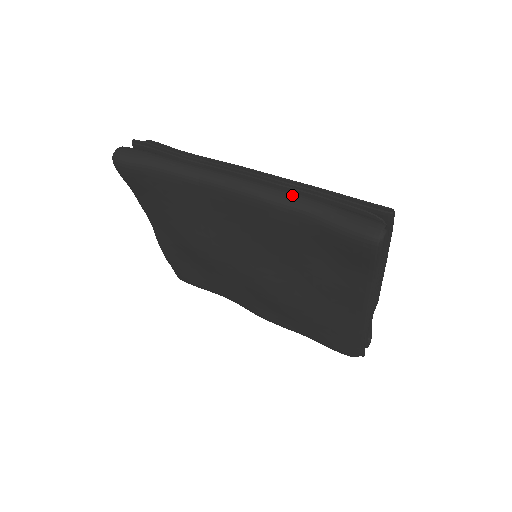
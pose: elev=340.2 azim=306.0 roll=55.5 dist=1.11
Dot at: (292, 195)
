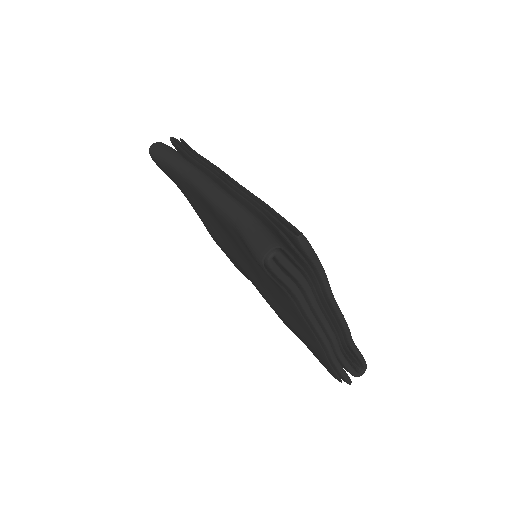
Dot at: (230, 203)
